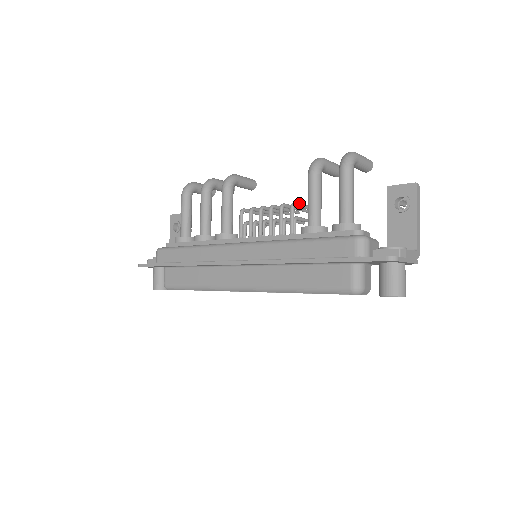
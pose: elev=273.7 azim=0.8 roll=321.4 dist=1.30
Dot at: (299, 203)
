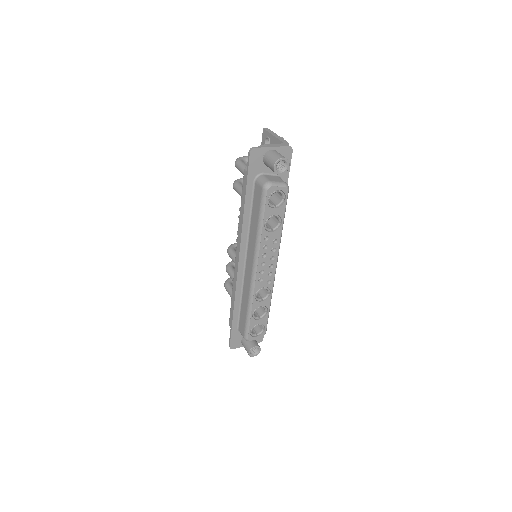
Dot at: occluded
